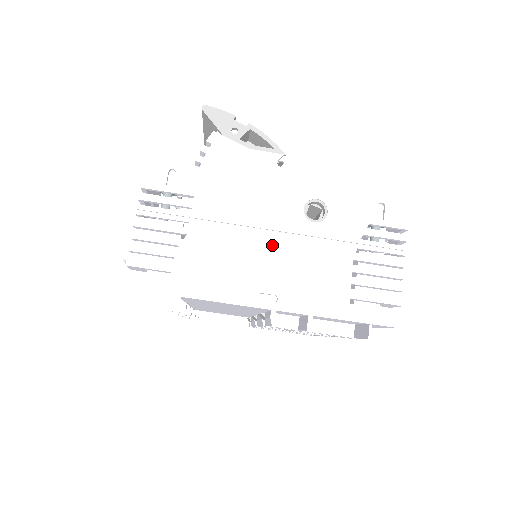
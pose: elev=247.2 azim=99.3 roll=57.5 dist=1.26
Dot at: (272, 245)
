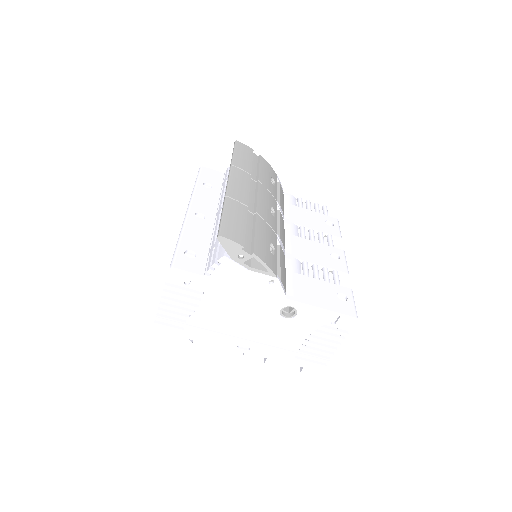
Dot at: (253, 324)
